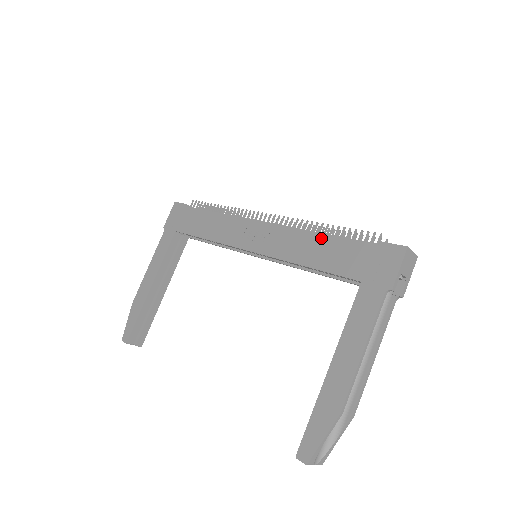
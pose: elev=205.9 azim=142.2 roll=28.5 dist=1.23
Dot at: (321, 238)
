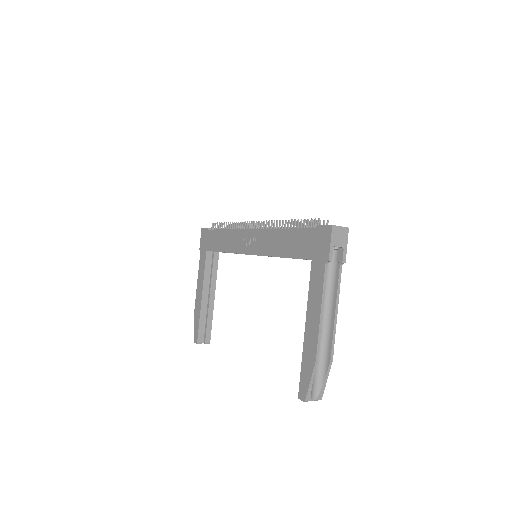
Dot at: (285, 233)
